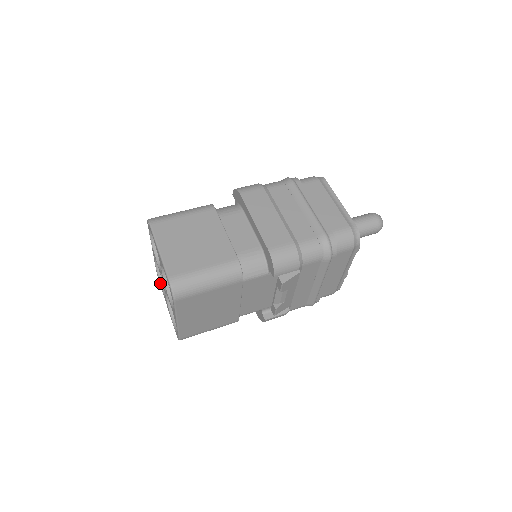
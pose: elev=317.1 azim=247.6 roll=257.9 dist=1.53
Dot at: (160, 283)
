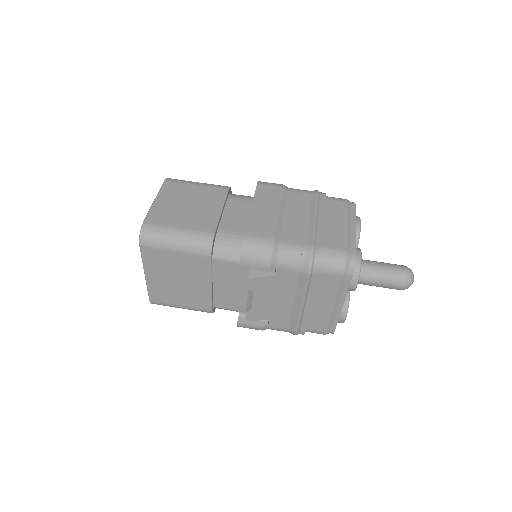
Dot at: occluded
